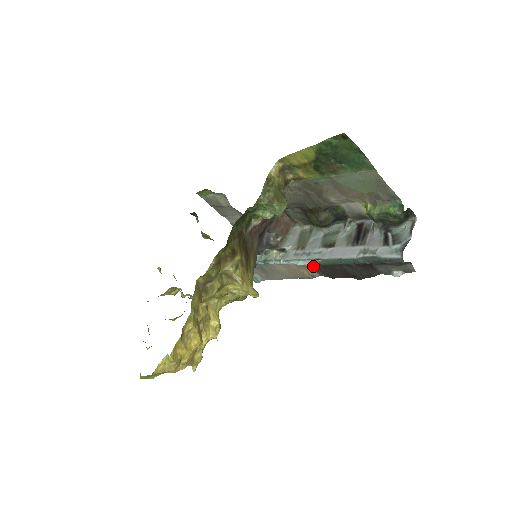
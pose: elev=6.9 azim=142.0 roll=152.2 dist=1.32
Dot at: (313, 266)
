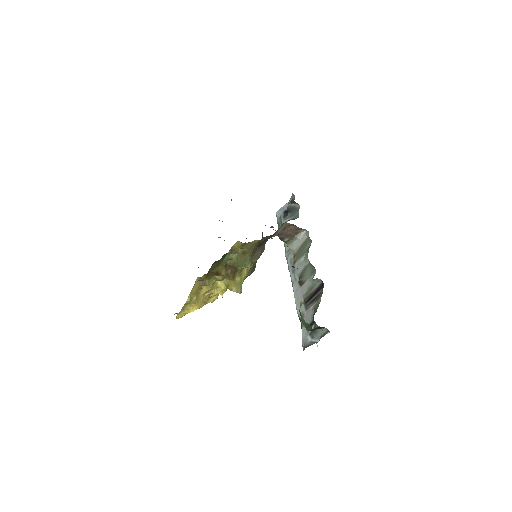
Dot at: occluded
